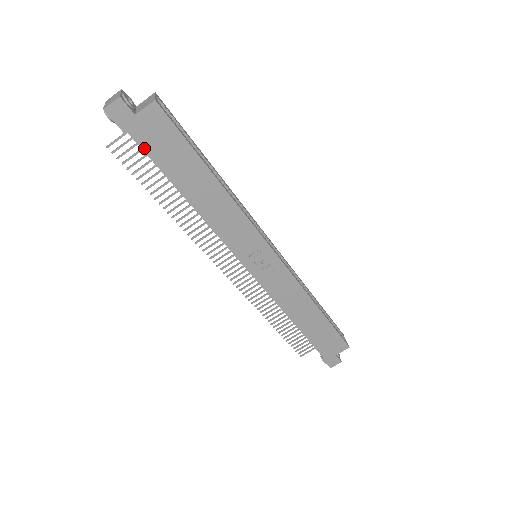
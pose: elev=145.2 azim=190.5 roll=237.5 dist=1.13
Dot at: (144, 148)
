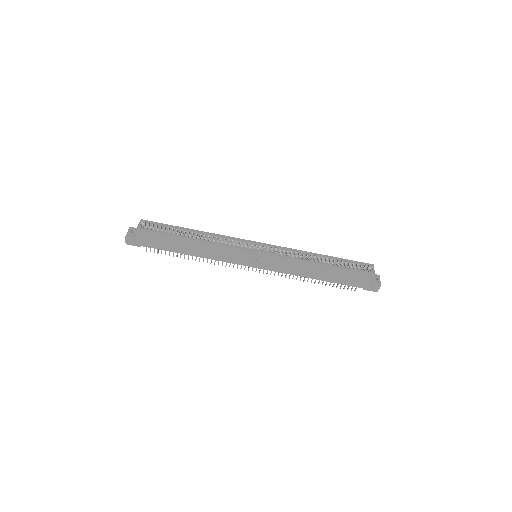
Dot at: (153, 247)
